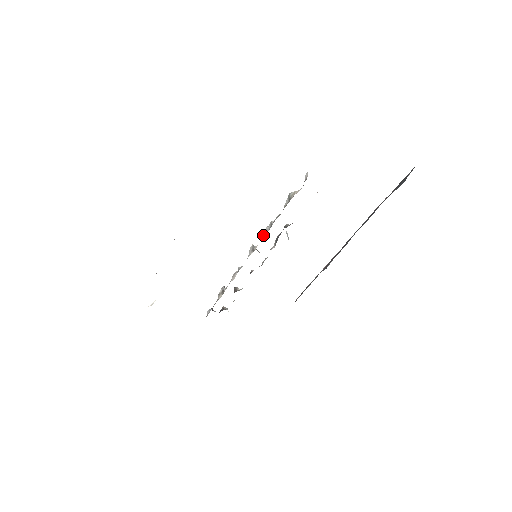
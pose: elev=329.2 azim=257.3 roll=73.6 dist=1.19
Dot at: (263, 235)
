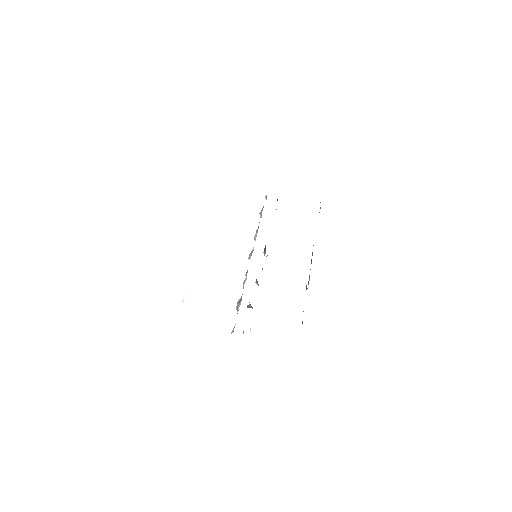
Dot at: occluded
